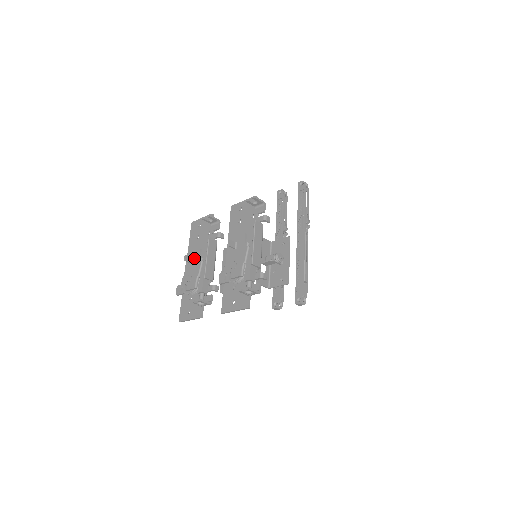
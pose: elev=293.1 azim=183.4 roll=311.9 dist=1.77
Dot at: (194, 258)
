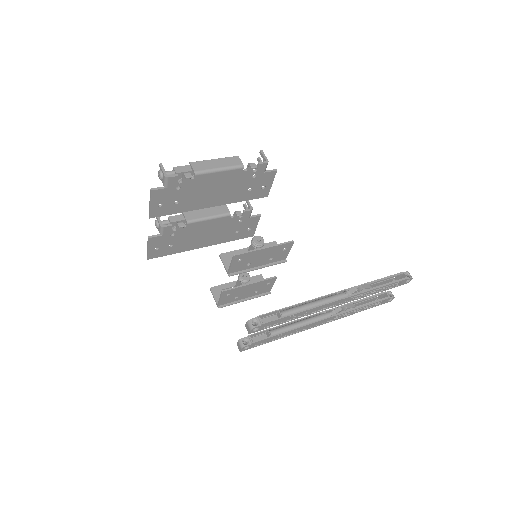
Dot at: occluded
